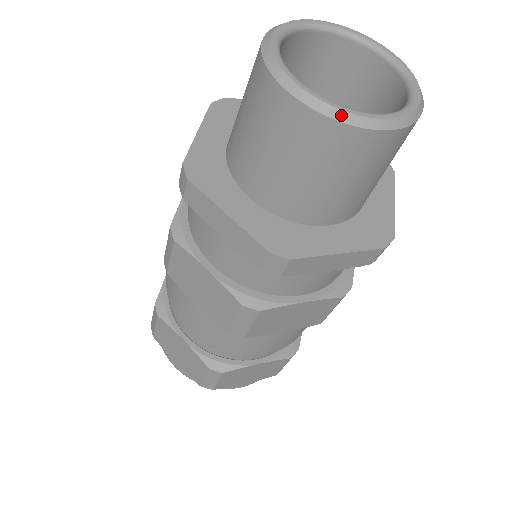
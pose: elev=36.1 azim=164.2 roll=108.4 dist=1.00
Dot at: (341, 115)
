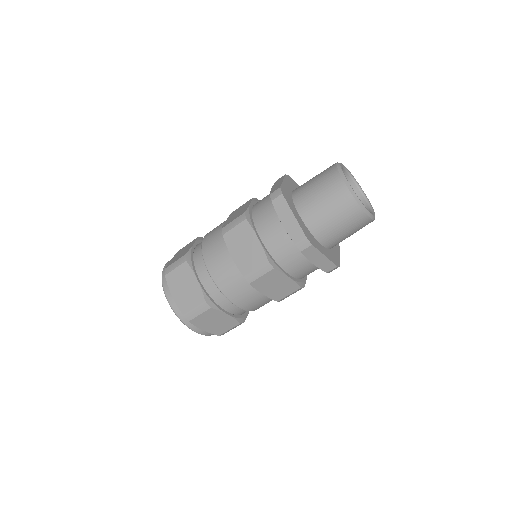
Dot at: (374, 218)
